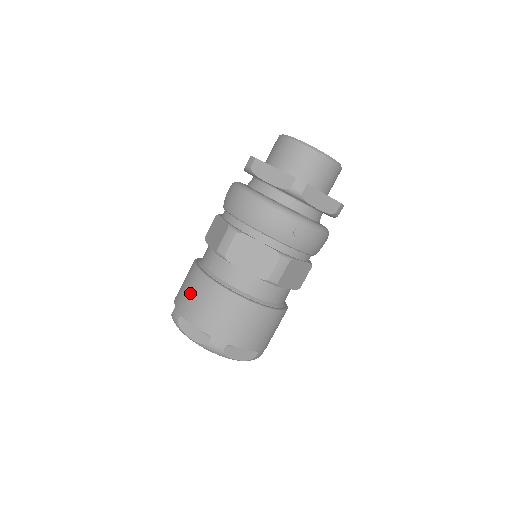
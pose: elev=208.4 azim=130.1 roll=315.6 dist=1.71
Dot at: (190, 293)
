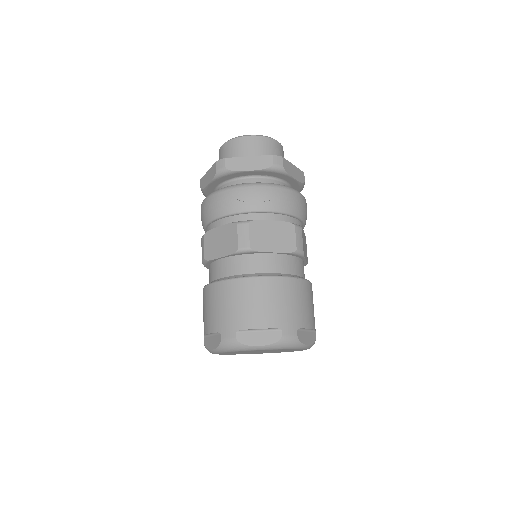
Dot at: (203, 313)
